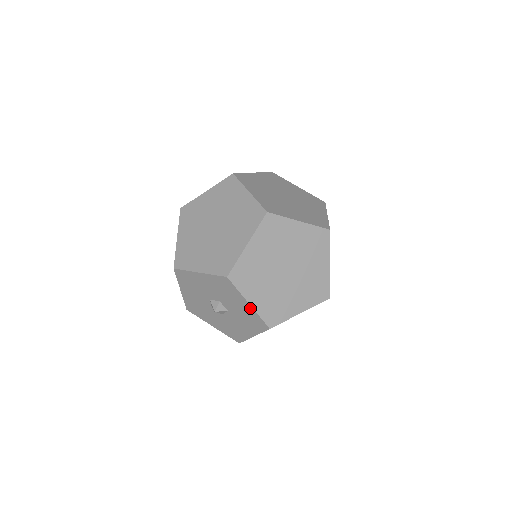
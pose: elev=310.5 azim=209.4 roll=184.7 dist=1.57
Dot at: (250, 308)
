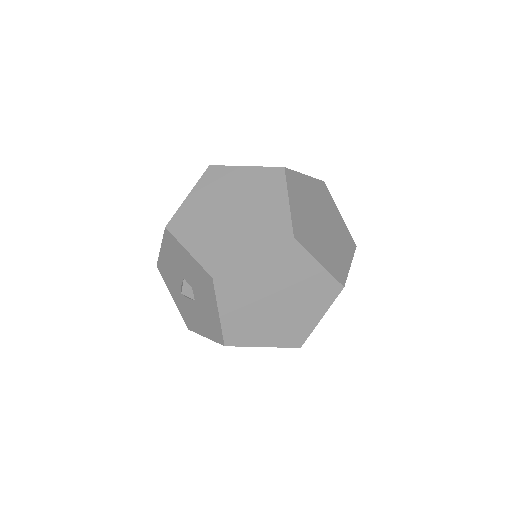
Dot at: (191, 259)
